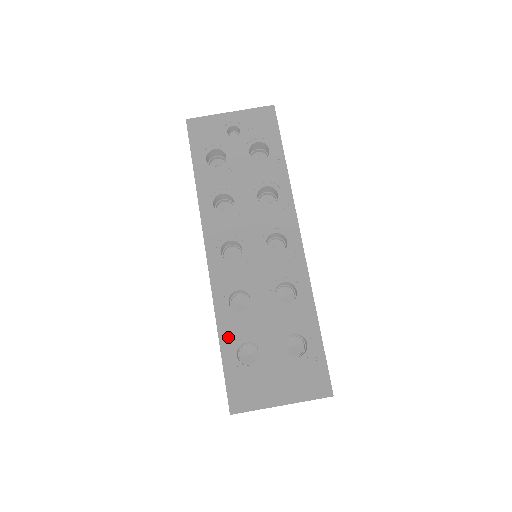
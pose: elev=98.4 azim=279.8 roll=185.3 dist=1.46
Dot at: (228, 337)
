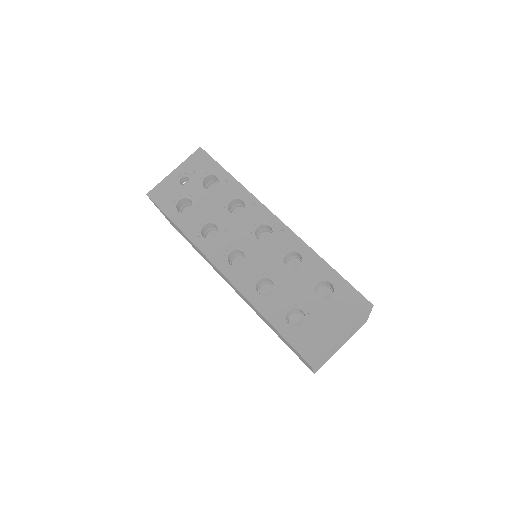
Dot at: (274, 316)
